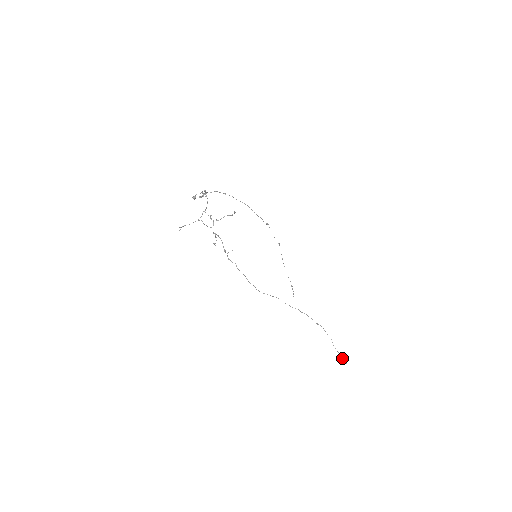
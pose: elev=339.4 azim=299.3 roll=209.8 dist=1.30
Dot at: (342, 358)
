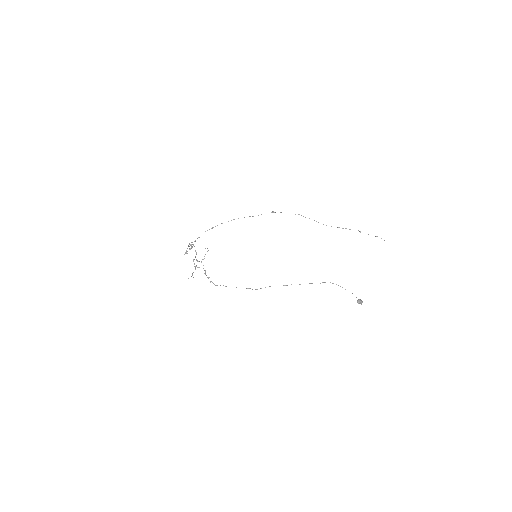
Dot at: occluded
